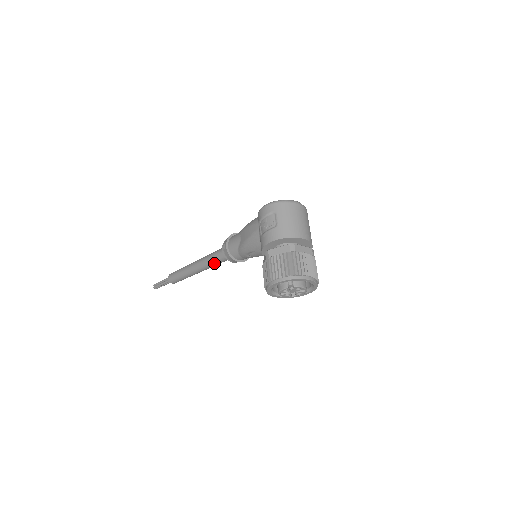
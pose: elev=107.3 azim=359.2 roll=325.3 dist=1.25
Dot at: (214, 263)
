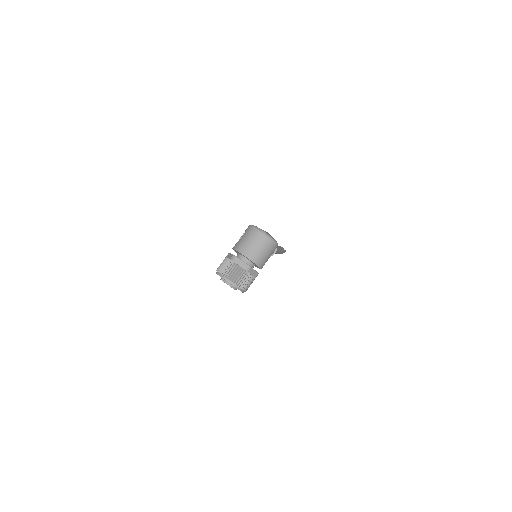
Dot at: occluded
